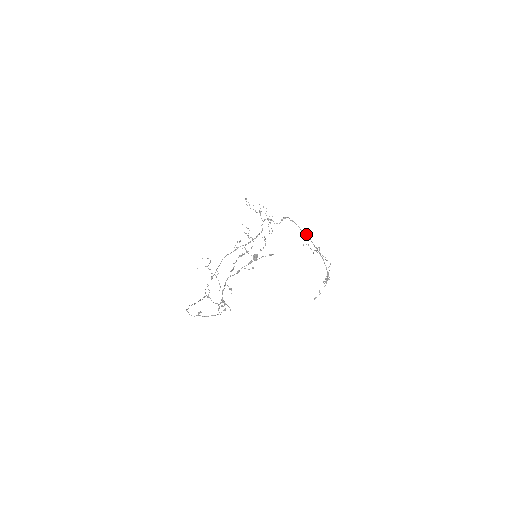
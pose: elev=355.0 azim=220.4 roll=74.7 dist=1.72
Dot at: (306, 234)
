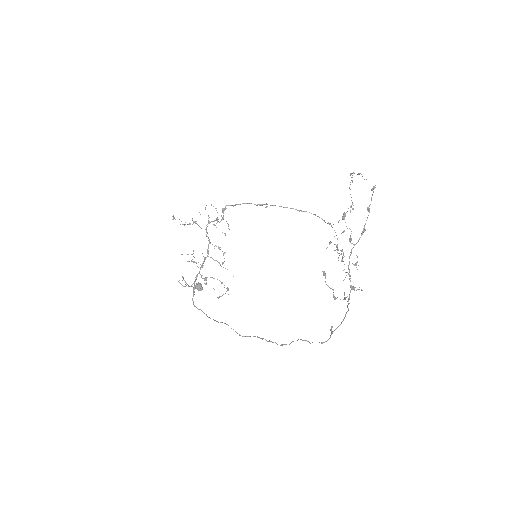
Dot at: (265, 204)
